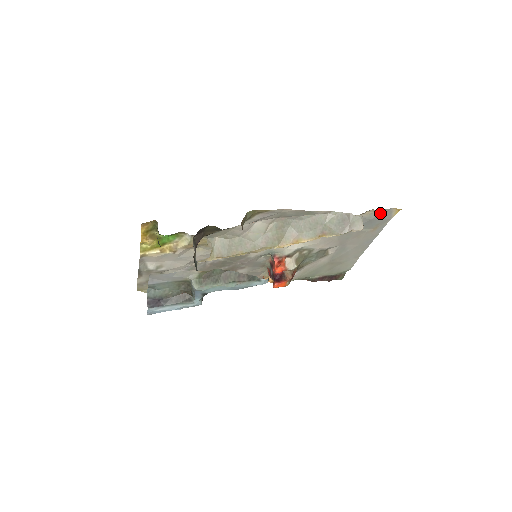
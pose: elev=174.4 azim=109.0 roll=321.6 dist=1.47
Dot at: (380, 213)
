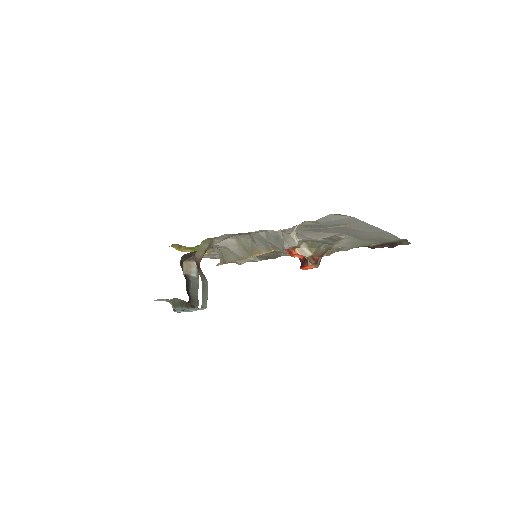
Dot at: (321, 220)
